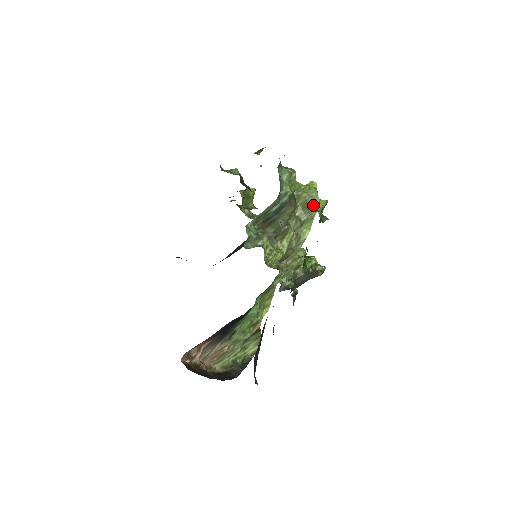
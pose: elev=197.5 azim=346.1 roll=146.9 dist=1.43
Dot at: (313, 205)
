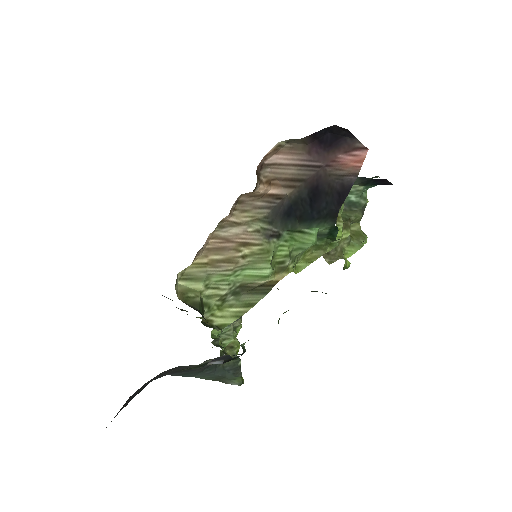
Dot at: (363, 239)
